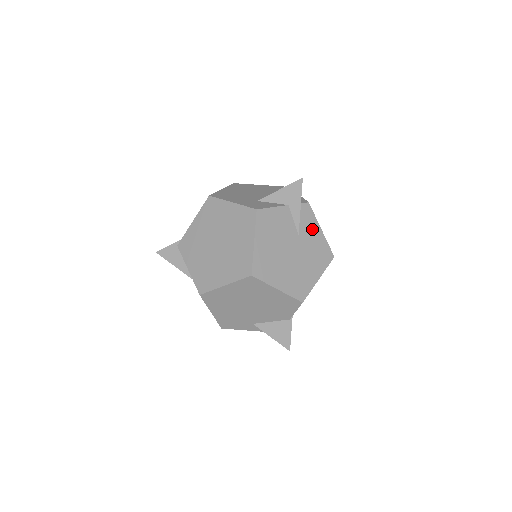
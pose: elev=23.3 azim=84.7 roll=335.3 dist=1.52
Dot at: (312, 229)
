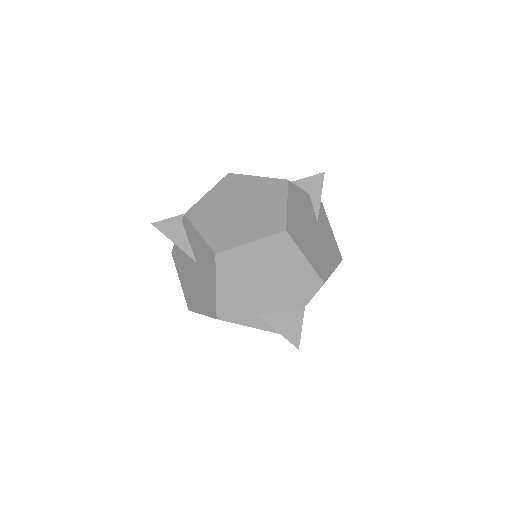
Dot at: (326, 225)
